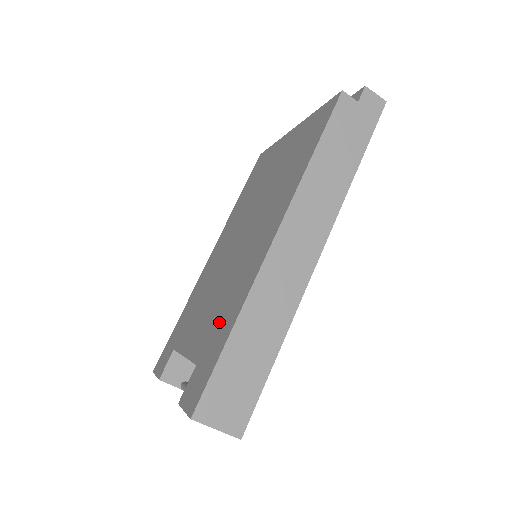
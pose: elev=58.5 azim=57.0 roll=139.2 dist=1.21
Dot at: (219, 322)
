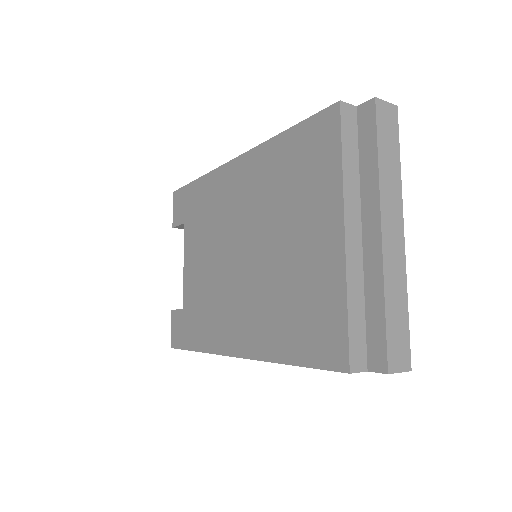
Dot at: (198, 317)
